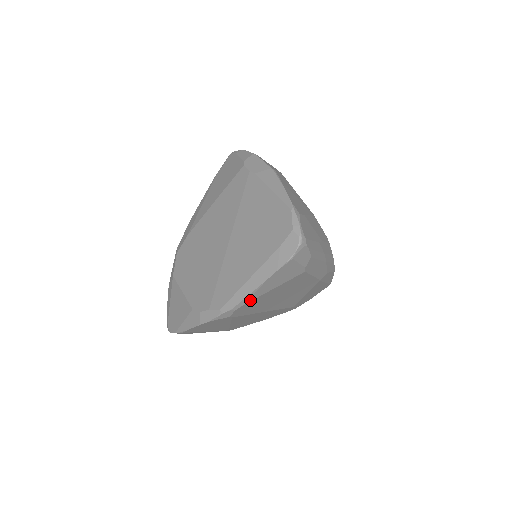
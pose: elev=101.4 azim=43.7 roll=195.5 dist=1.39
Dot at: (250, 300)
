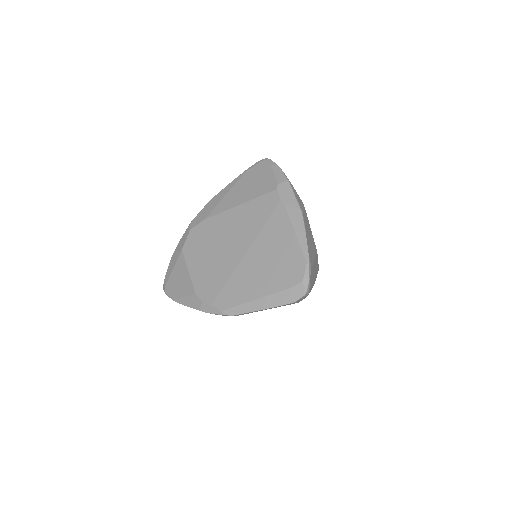
Dot at: (248, 313)
